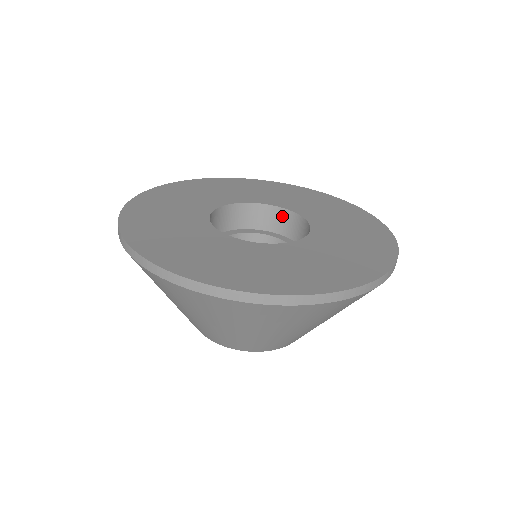
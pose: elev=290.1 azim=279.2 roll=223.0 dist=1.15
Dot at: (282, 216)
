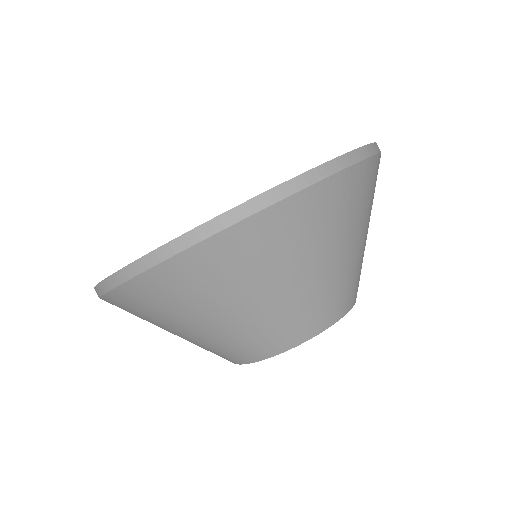
Dot at: occluded
